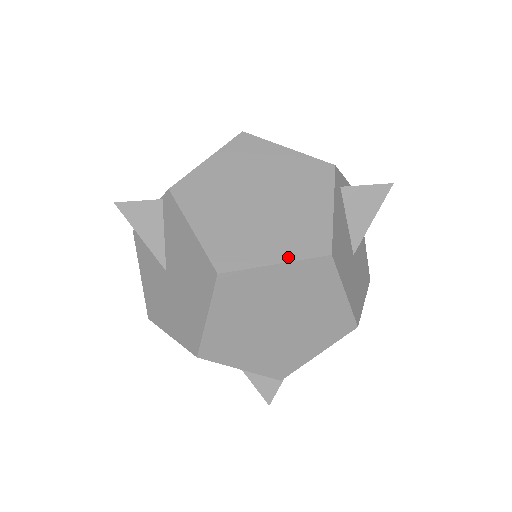
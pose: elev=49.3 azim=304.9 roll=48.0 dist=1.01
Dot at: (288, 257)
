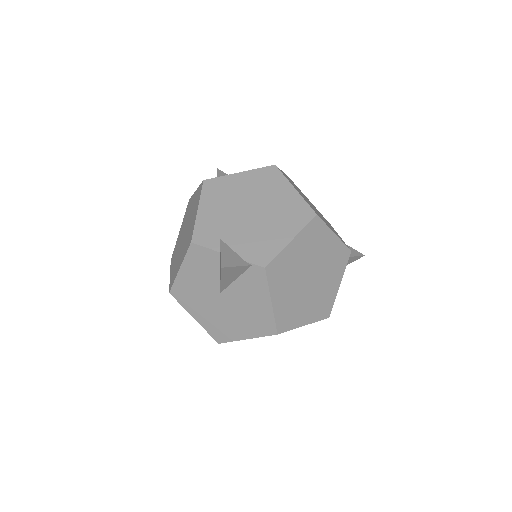
Dot at: (311, 321)
